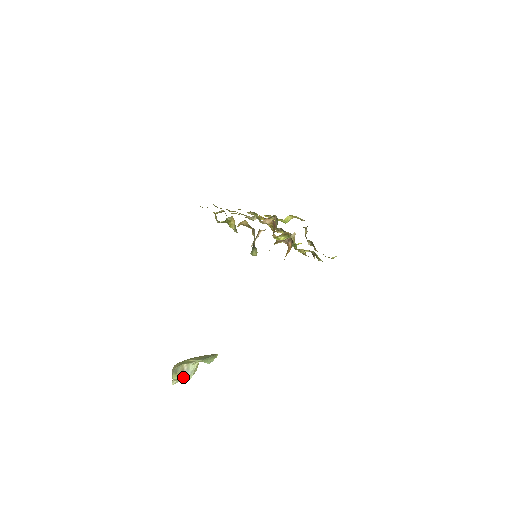
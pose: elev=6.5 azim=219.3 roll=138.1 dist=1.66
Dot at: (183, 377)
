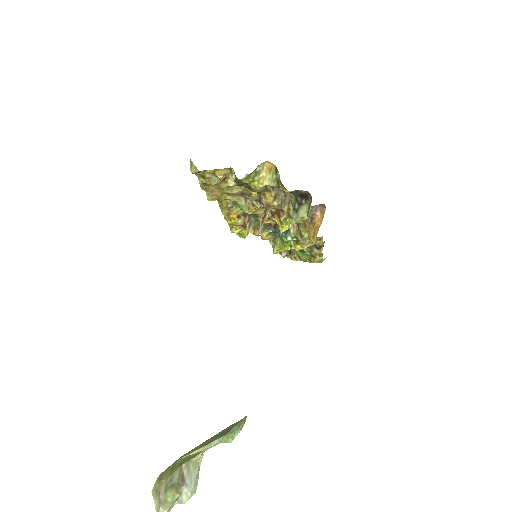
Dot at: (181, 494)
